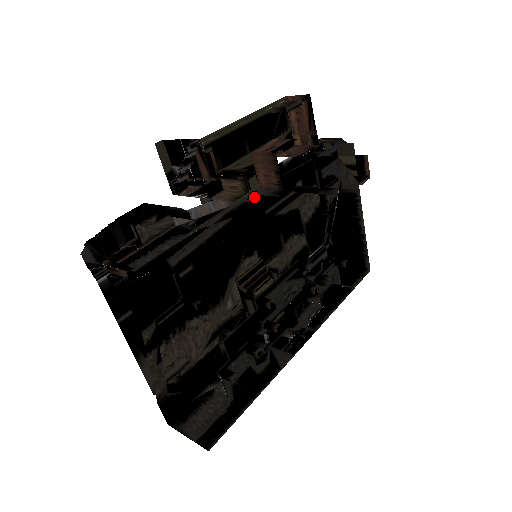
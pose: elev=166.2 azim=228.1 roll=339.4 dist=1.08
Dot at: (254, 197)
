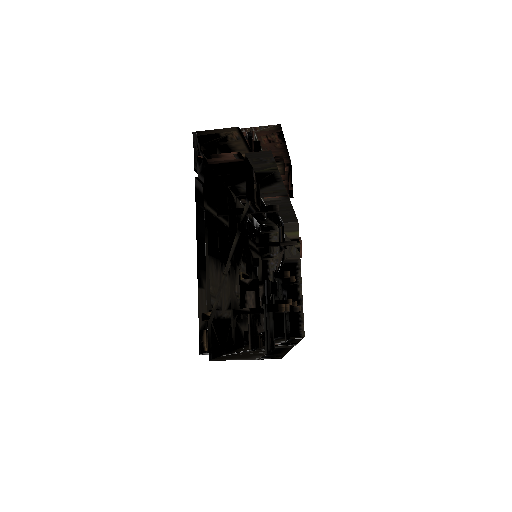
Dot at: (263, 204)
